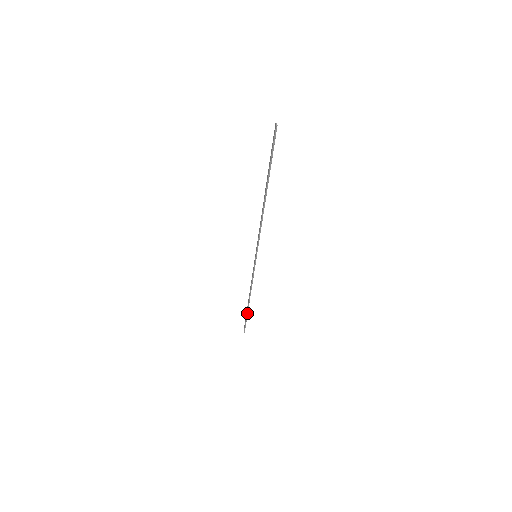
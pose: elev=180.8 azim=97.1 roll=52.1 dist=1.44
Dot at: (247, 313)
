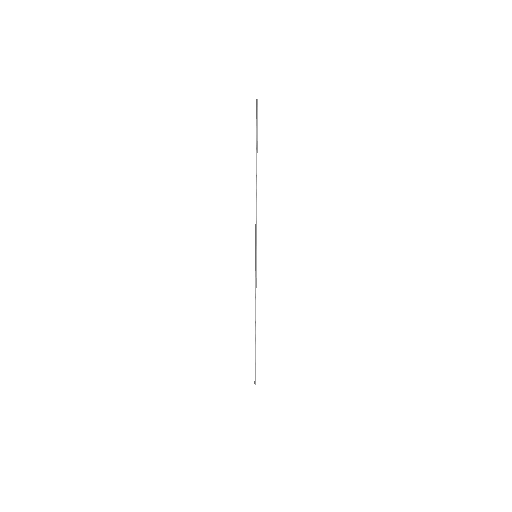
Dot at: (255, 348)
